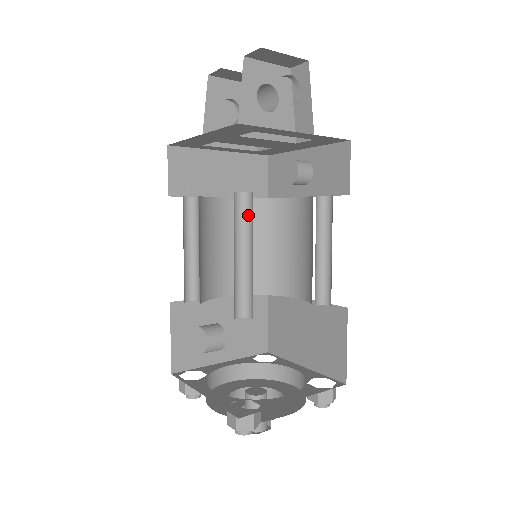
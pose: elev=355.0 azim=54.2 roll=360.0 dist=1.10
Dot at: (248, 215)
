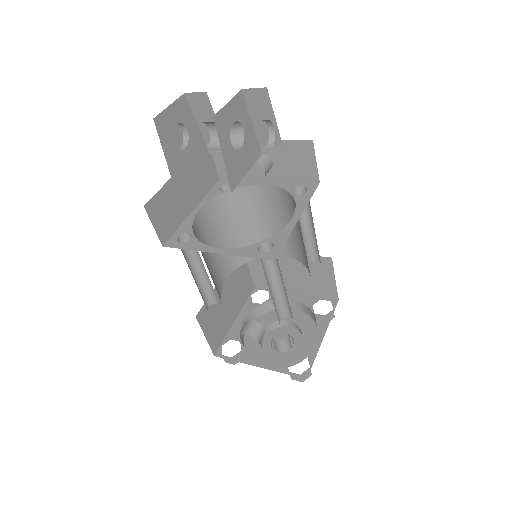
Dot at: occluded
